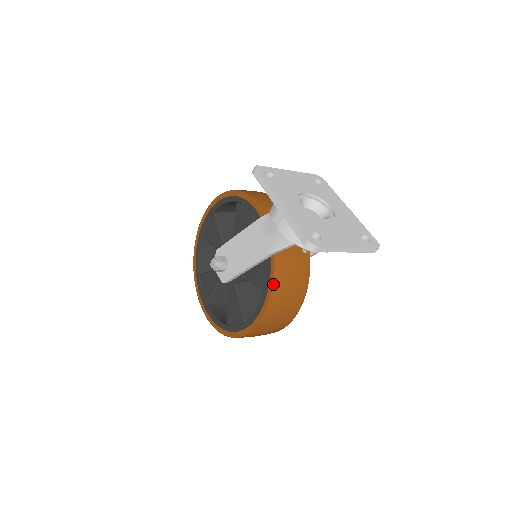
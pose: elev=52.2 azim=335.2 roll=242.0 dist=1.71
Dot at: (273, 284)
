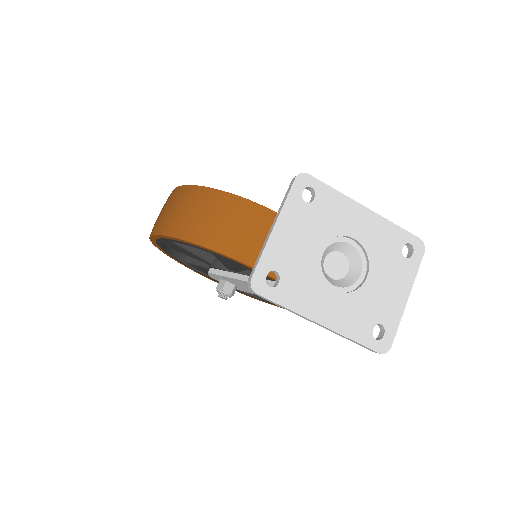
Dot at: occluded
